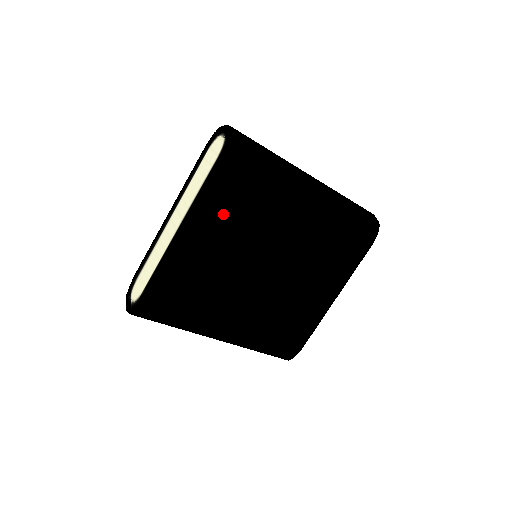
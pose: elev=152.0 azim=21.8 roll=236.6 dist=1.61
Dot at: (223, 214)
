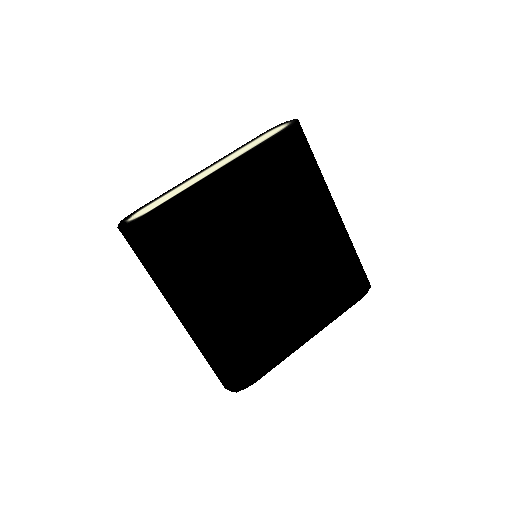
Dot at: (262, 178)
